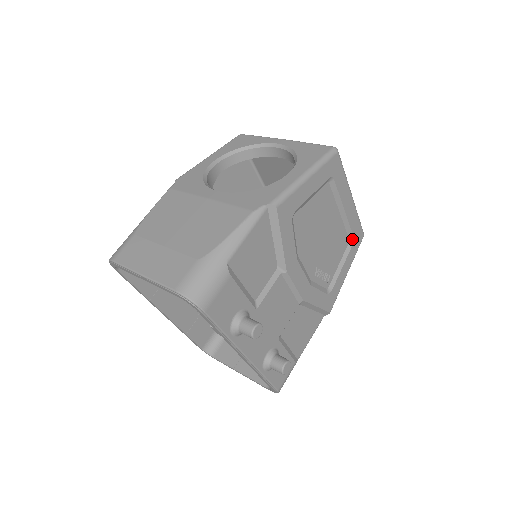
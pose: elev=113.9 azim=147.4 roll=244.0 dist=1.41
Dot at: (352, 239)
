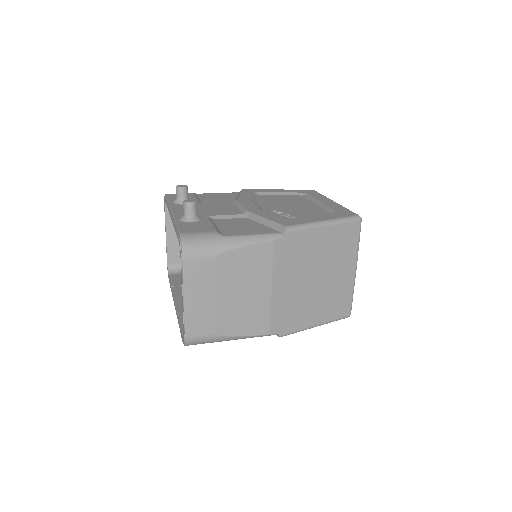
Dot at: occluded
